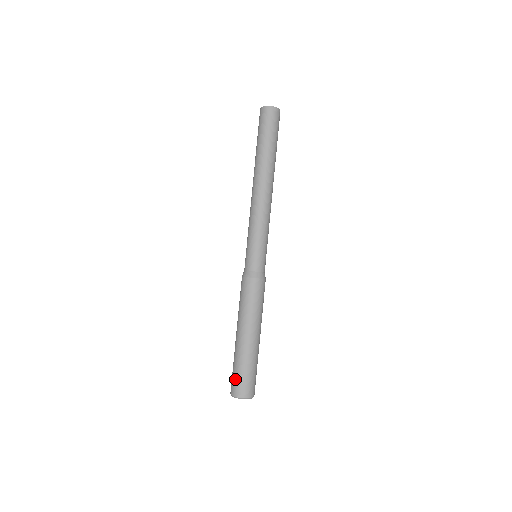
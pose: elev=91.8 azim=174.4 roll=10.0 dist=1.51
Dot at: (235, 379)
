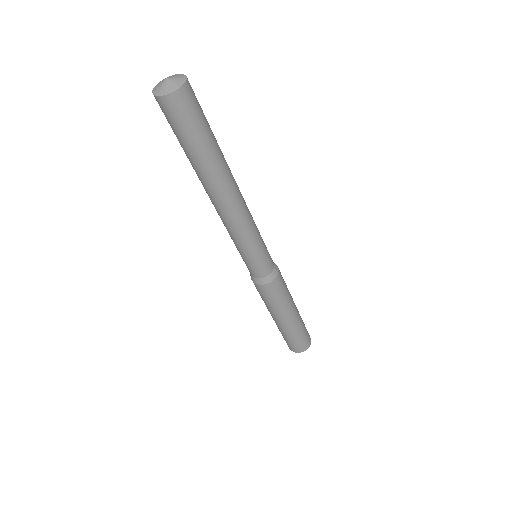
Dot at: (284, 339)
